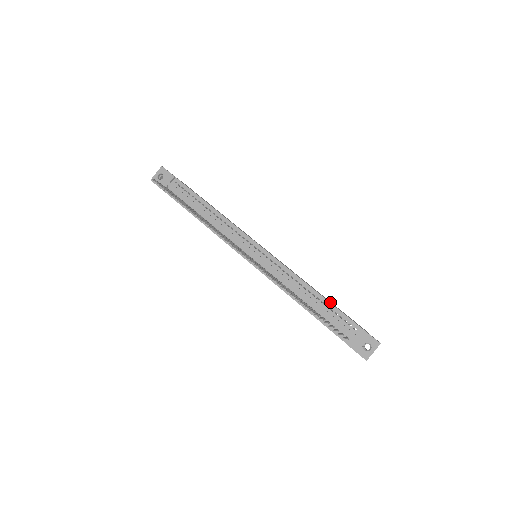
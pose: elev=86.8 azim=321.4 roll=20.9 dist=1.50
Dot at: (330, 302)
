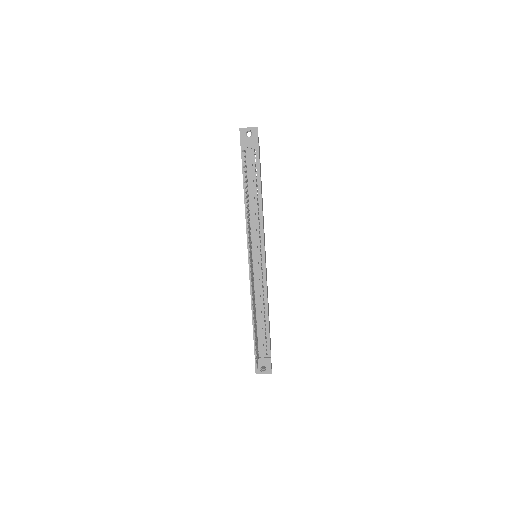
Dot at: occluded
